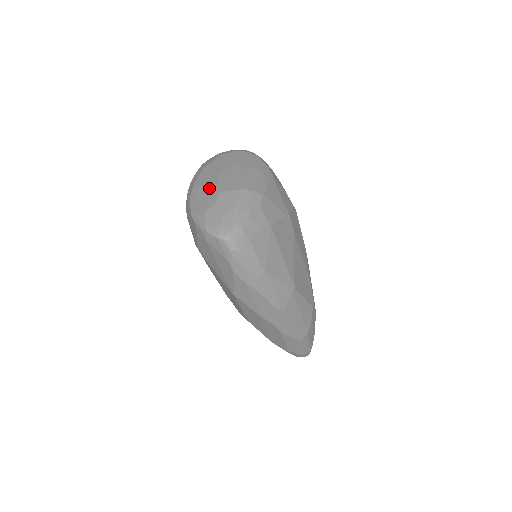
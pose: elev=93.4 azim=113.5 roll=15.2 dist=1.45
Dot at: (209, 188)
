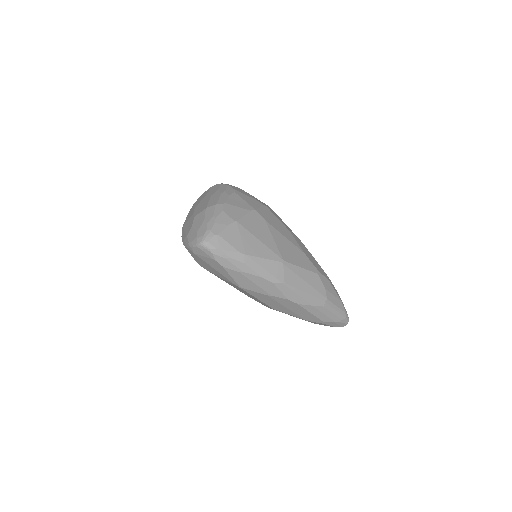
Dot at: (189, 220)
